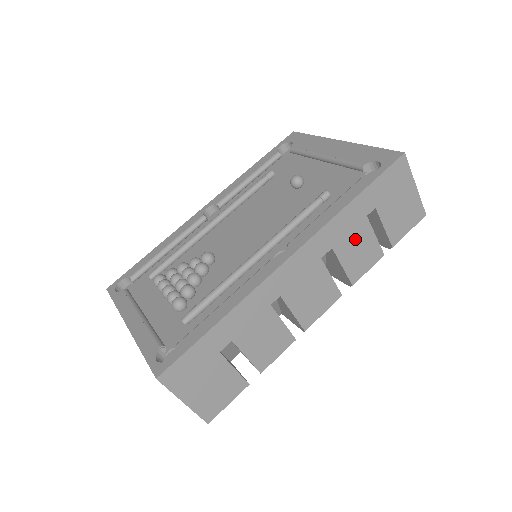
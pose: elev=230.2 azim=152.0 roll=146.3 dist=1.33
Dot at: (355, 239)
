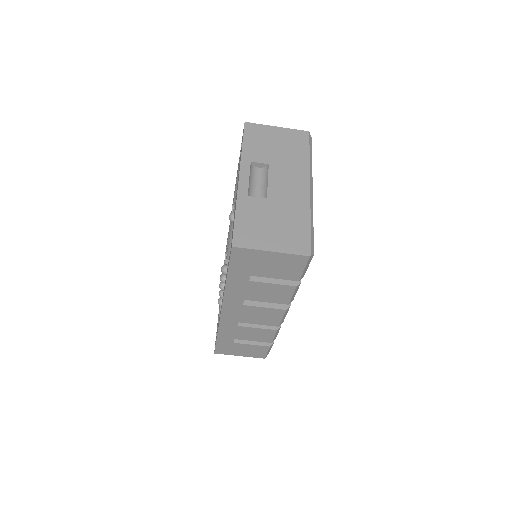
Dot at: (257, 291)
